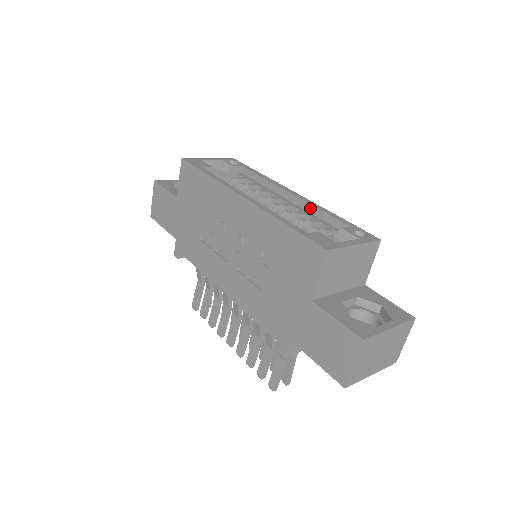
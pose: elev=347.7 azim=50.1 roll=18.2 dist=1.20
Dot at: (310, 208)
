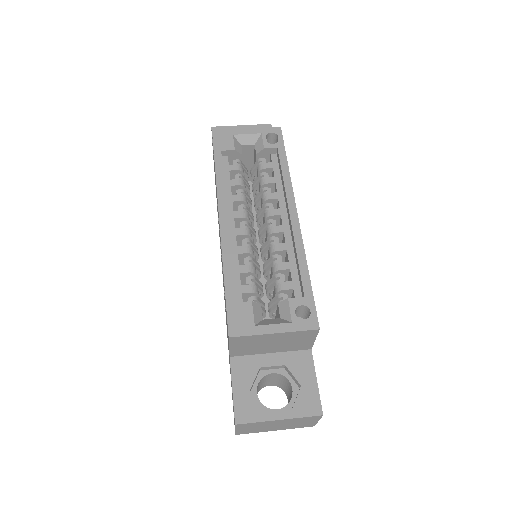
Dot at: (294, 245)
